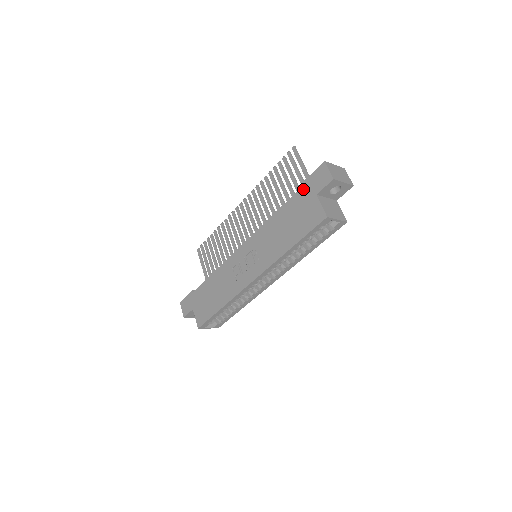
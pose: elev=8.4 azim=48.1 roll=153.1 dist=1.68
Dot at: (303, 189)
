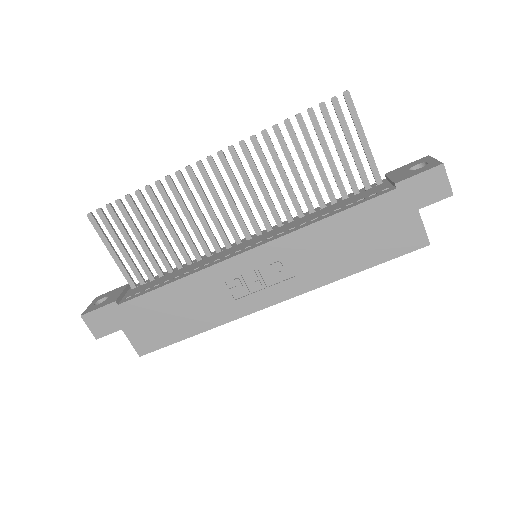
Dot at: (395, 195)
